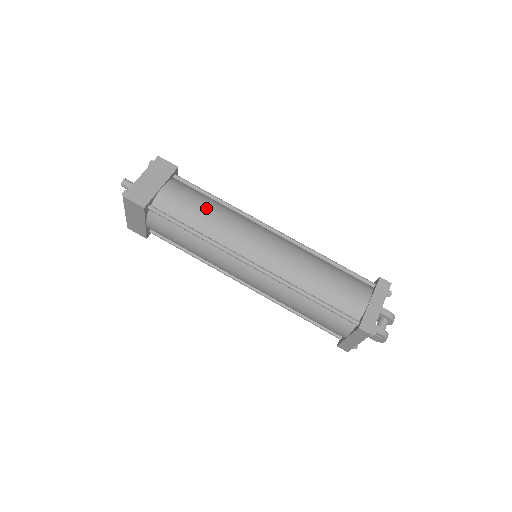
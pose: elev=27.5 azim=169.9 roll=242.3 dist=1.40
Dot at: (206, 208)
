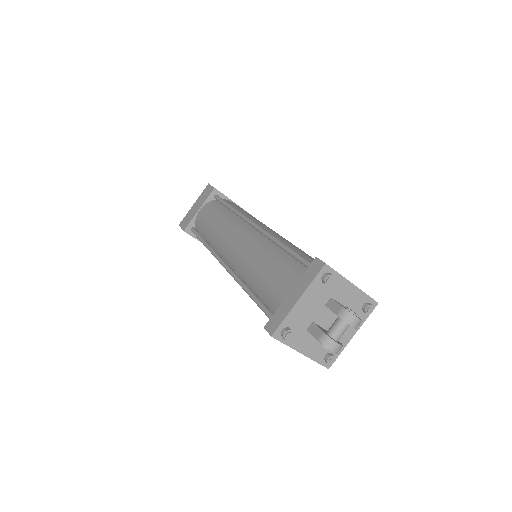
Dot at: (215, 218)
